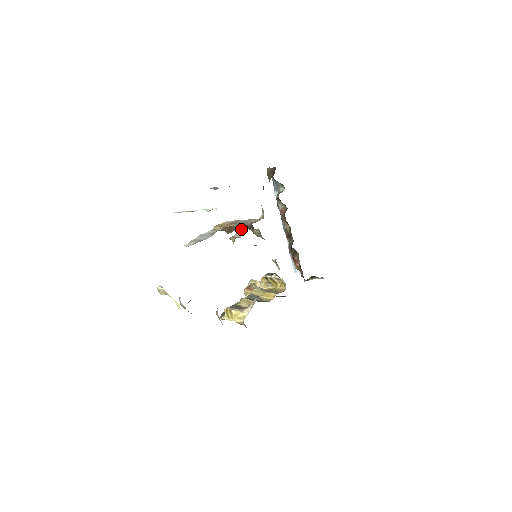
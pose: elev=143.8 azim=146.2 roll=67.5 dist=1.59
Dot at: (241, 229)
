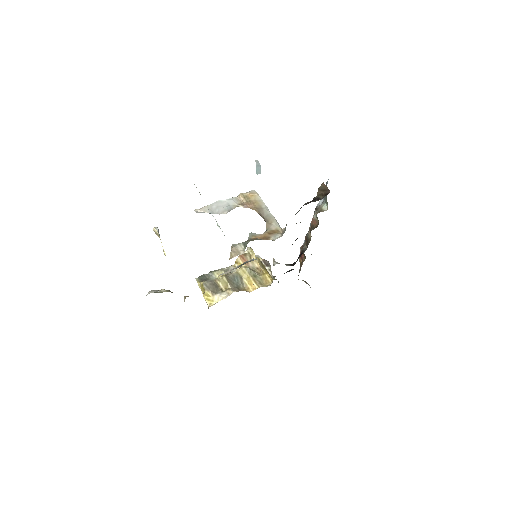
Dot at: (252, 236)
